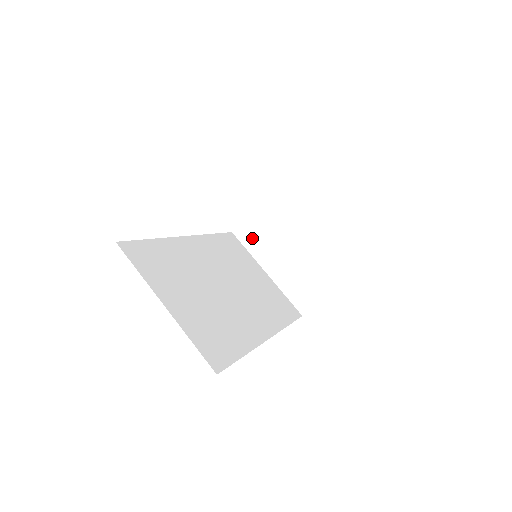
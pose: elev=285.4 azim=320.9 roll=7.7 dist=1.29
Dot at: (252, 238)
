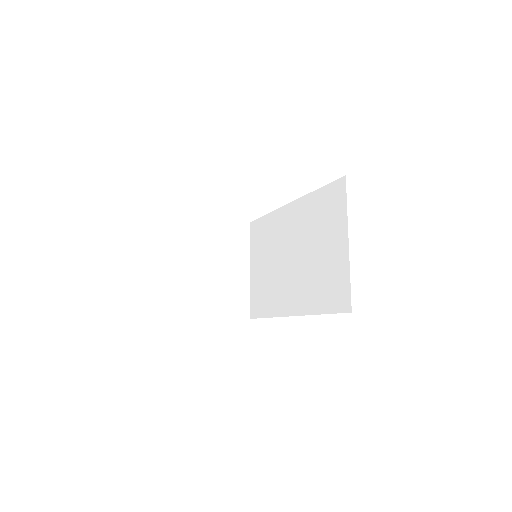
Dot at: (199, 234)
